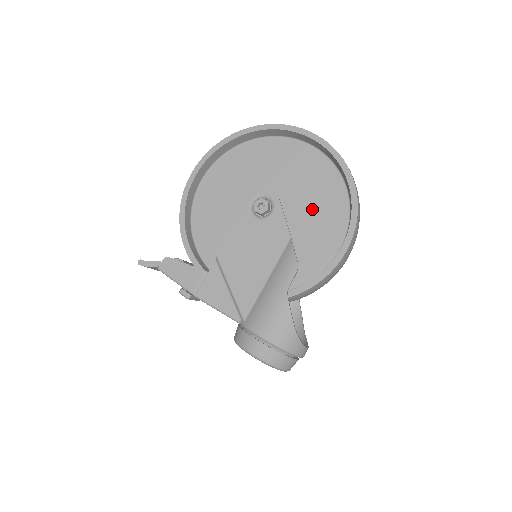
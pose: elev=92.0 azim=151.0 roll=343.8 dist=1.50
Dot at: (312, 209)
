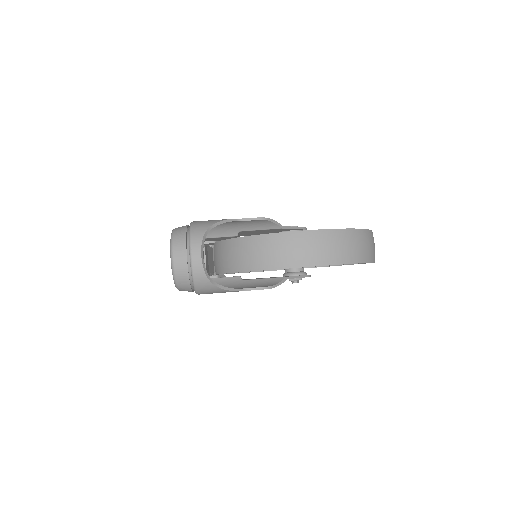
Dot at: occluded
